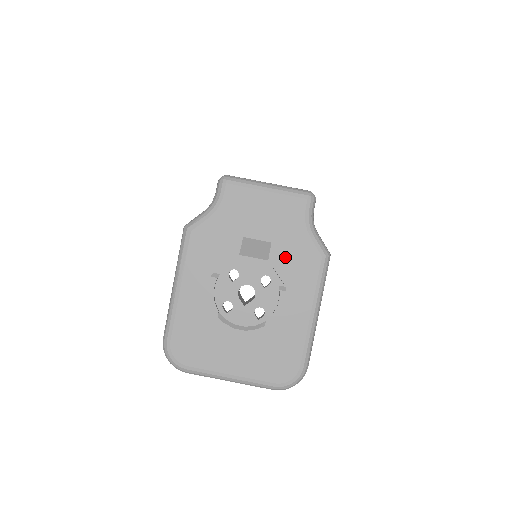
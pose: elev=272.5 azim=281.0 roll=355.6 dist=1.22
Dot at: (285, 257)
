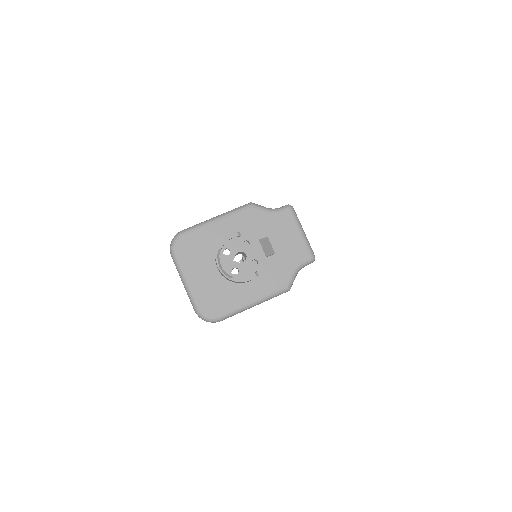
Dot at: (273, 266)
